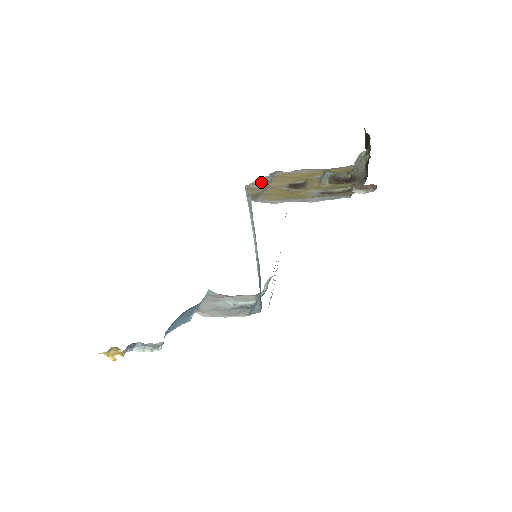
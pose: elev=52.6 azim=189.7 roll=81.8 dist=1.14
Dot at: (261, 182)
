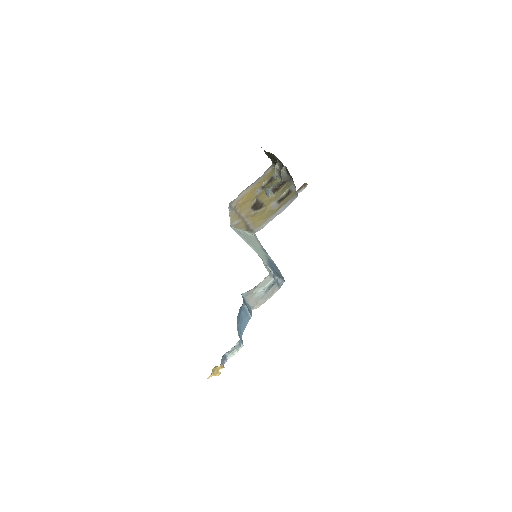
Dot at: (234, 218)
